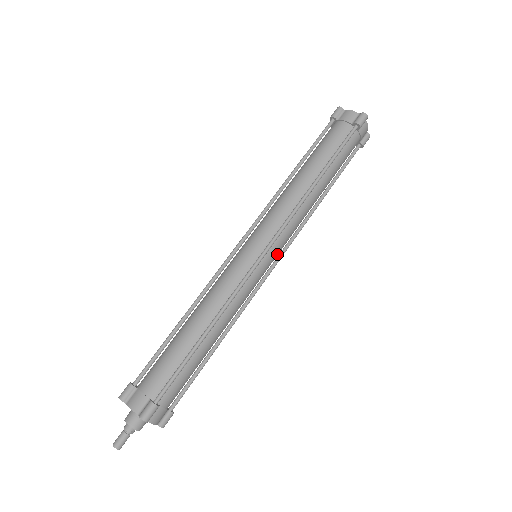
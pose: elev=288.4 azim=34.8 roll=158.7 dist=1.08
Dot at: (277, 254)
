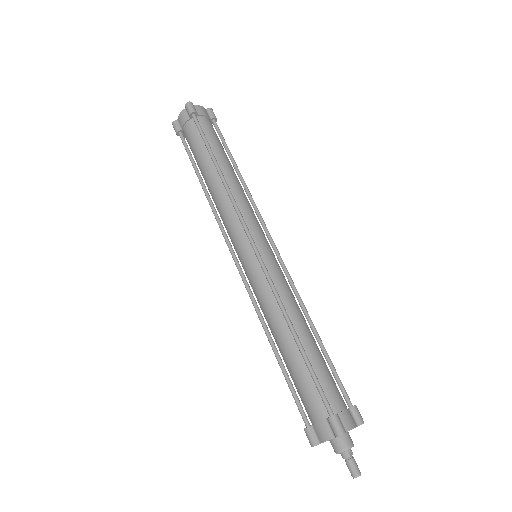
Dot at: (264, 236)
